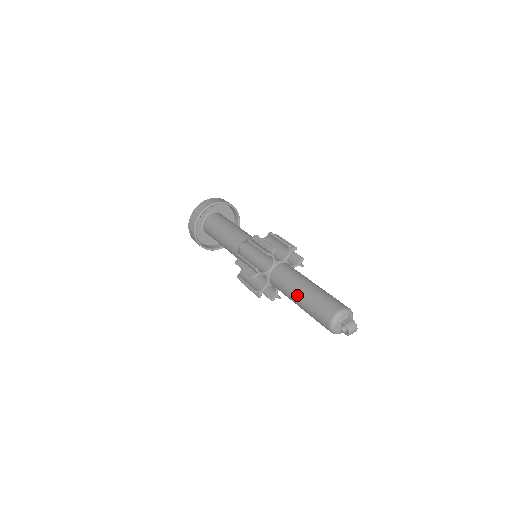
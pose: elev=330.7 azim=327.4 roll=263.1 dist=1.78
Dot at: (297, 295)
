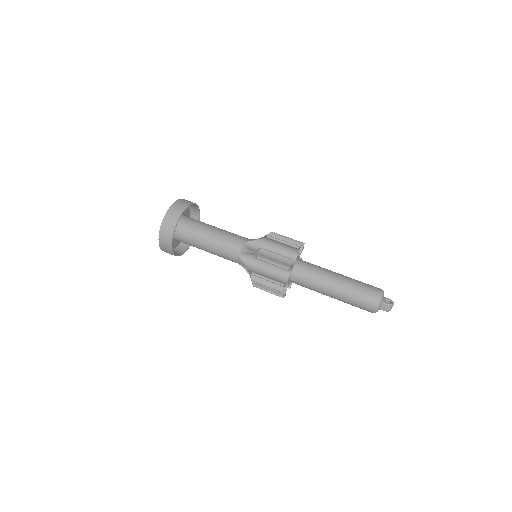
Dot at: occluded
